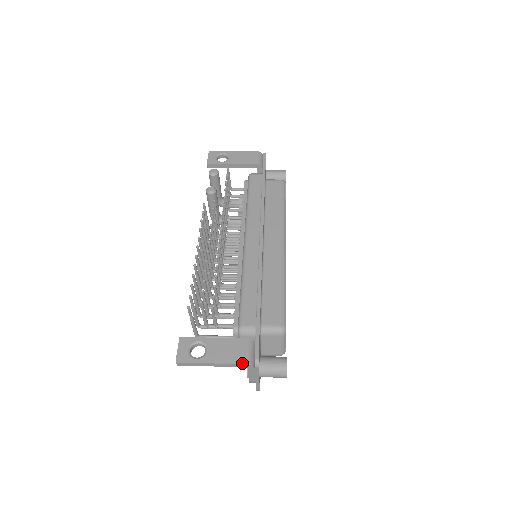
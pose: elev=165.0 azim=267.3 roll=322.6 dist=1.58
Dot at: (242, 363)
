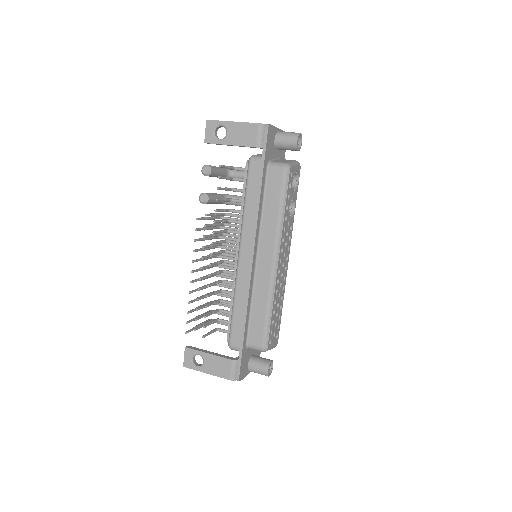
Dot at: (227, 379)
